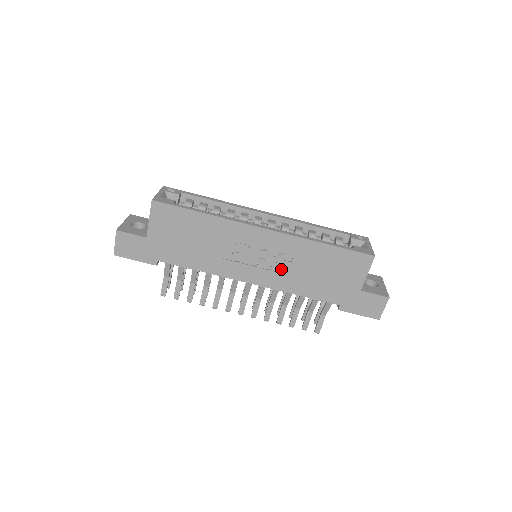
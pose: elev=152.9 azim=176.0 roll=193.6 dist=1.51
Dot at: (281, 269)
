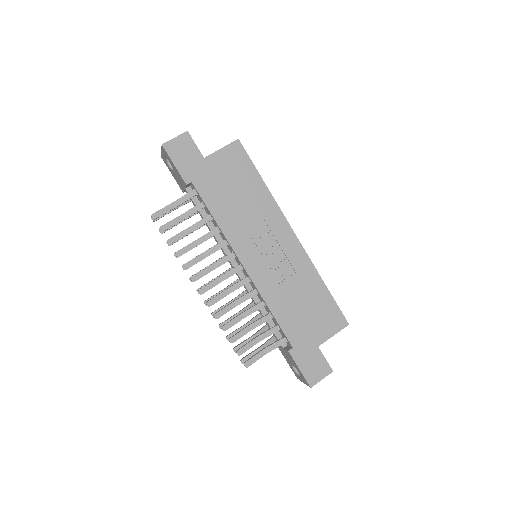
Dot at: (277, 276)
